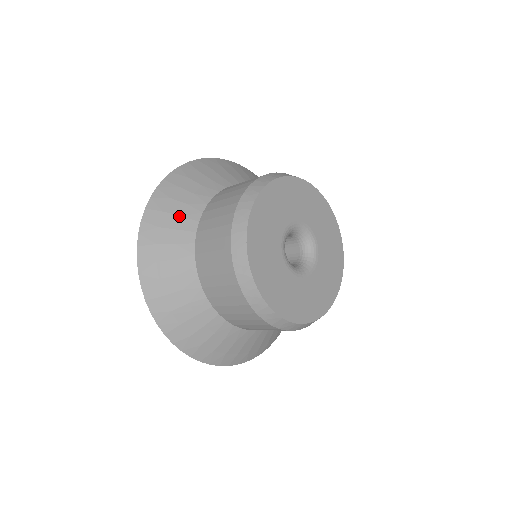
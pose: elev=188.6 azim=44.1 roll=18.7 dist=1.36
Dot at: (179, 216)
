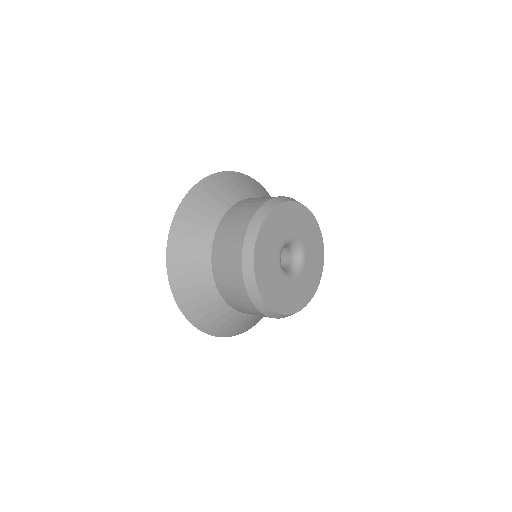
Dot at: (231, 190)
